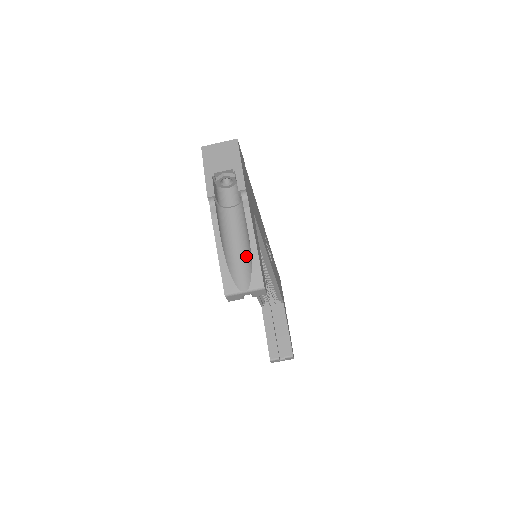
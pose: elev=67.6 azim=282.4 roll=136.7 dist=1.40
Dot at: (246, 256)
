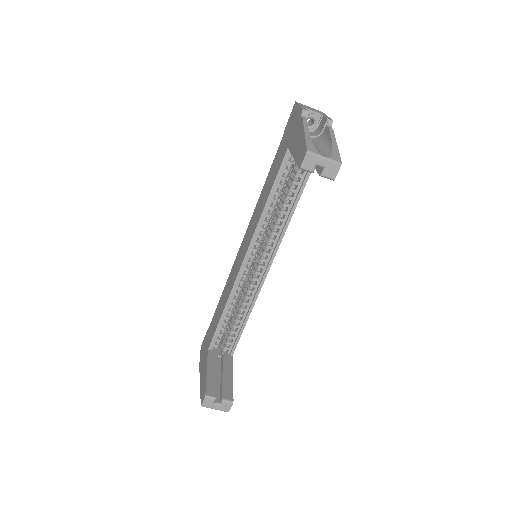
Dot at: (325, 149)
